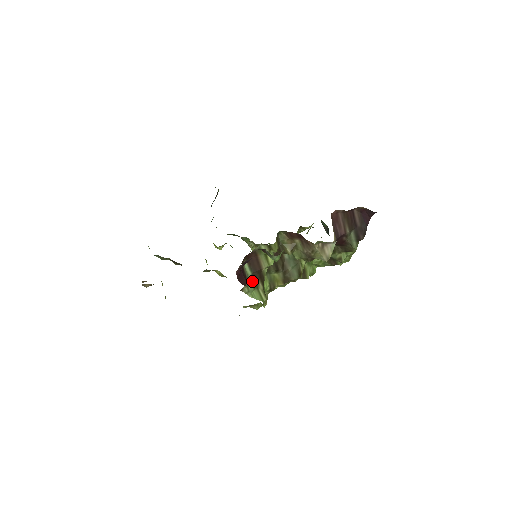
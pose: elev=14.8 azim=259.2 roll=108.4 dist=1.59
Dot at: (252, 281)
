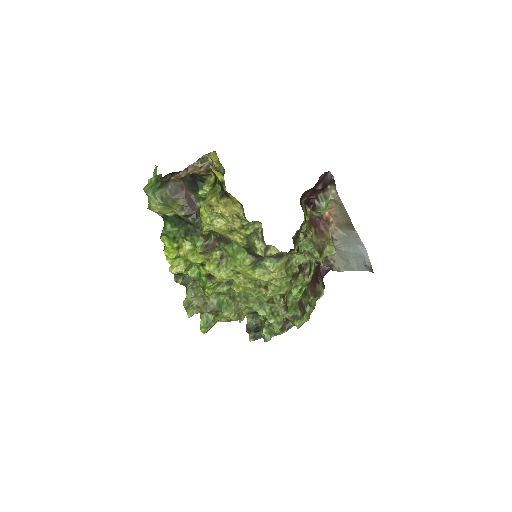
Dot at: occluded
